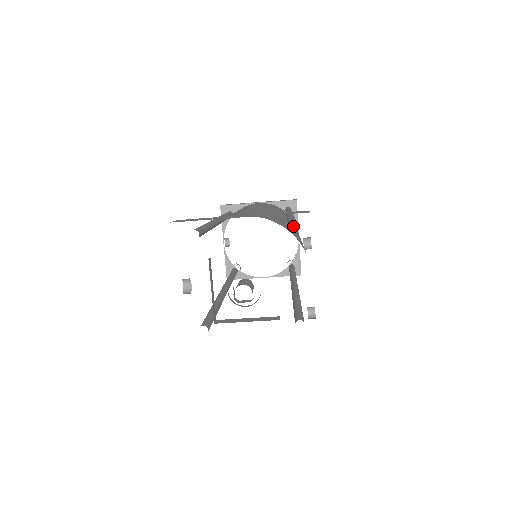
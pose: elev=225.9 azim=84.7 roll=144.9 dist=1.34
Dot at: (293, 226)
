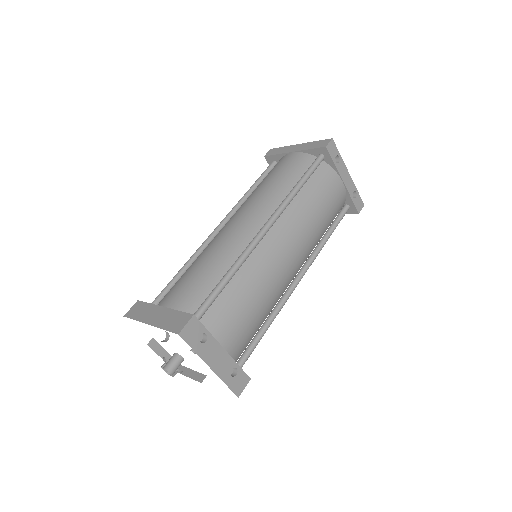
Dot at: (266, 242)
